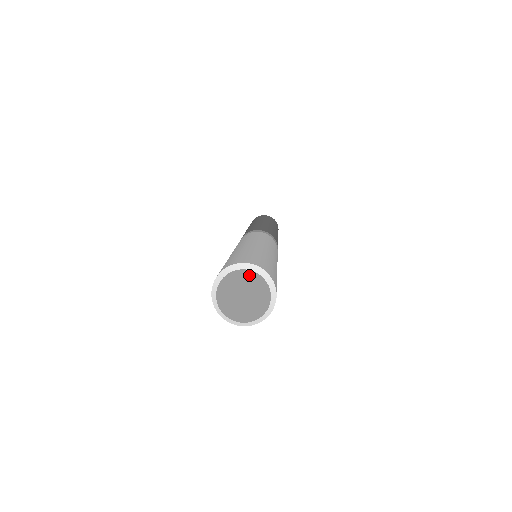
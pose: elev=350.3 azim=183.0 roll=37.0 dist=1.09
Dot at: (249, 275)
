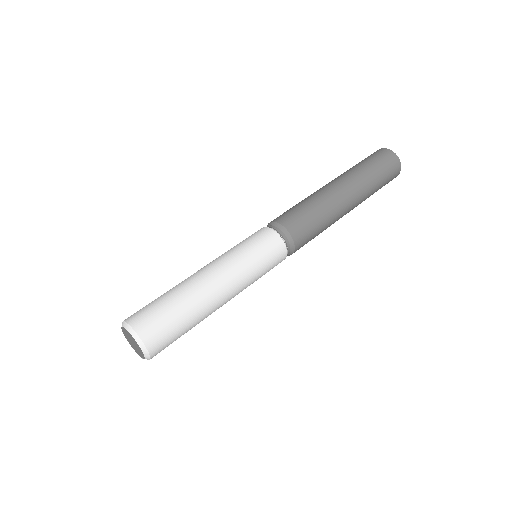
Dot at: (131, 335)
